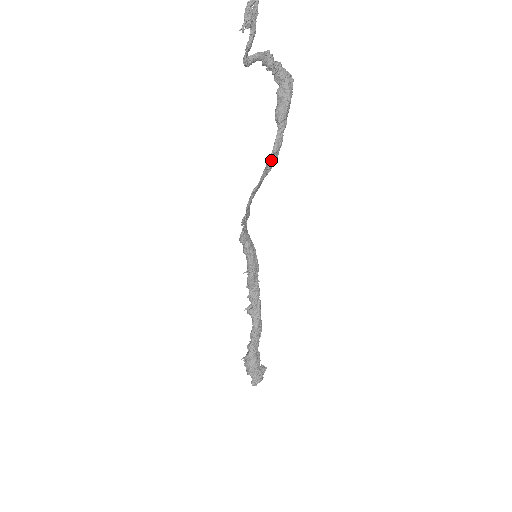
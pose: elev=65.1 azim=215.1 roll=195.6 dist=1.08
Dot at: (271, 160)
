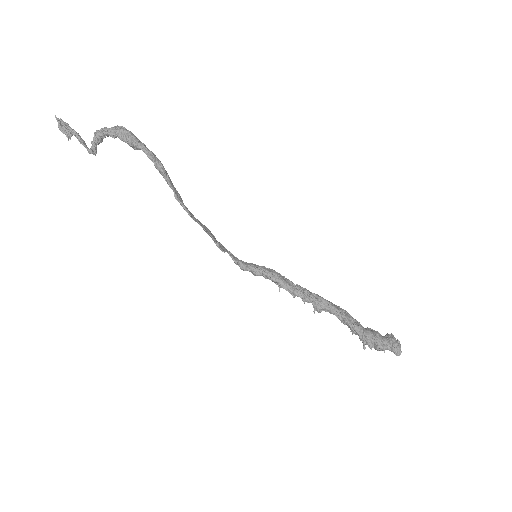
Dot at: (159, 167)
